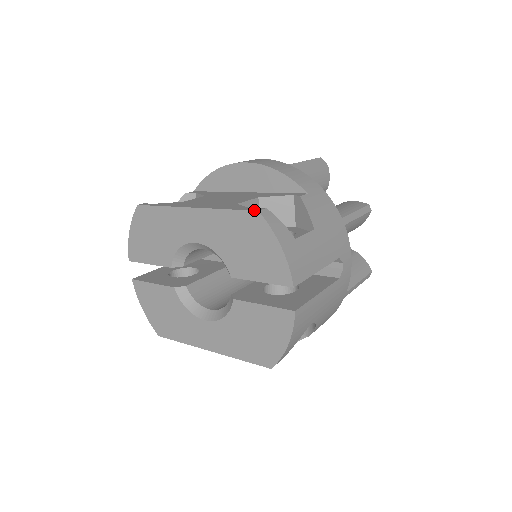
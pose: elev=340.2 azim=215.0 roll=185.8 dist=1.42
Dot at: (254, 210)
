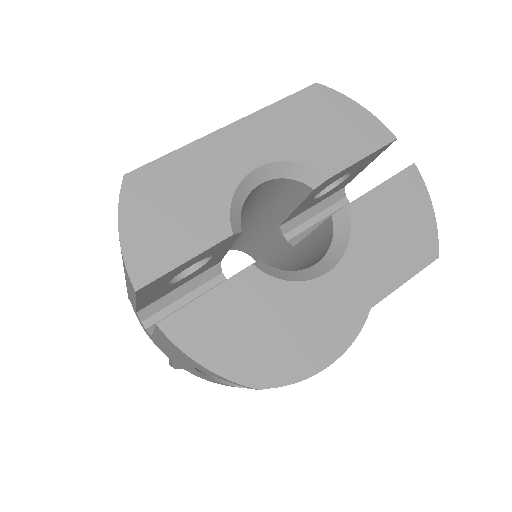
Dot at: (312, 84)
